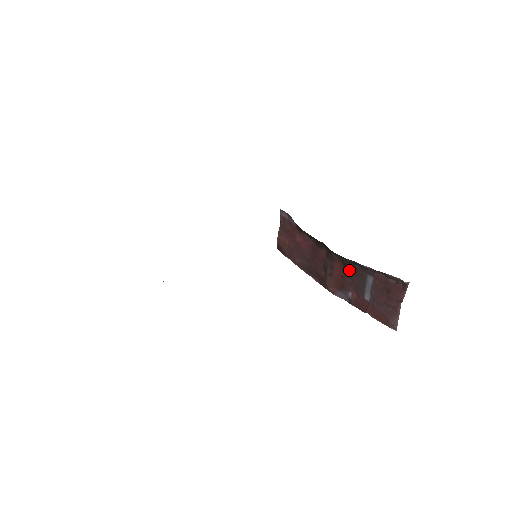
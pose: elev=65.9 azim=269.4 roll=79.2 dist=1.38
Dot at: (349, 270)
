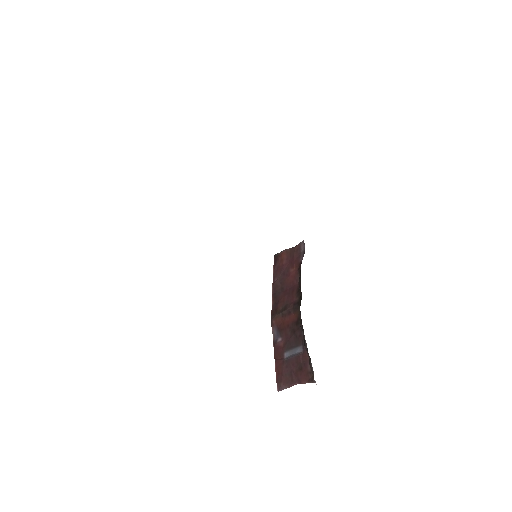
Dot at: (296, 329)
